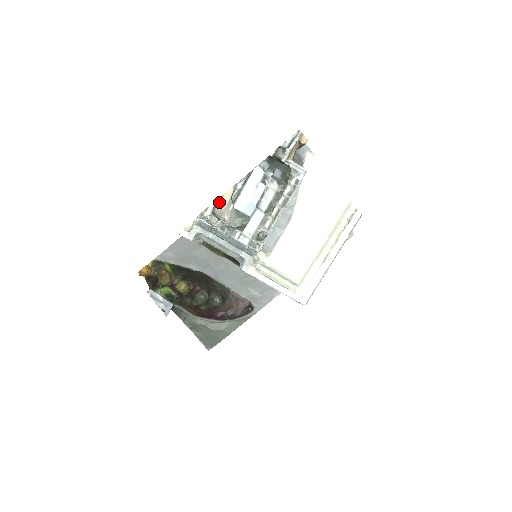
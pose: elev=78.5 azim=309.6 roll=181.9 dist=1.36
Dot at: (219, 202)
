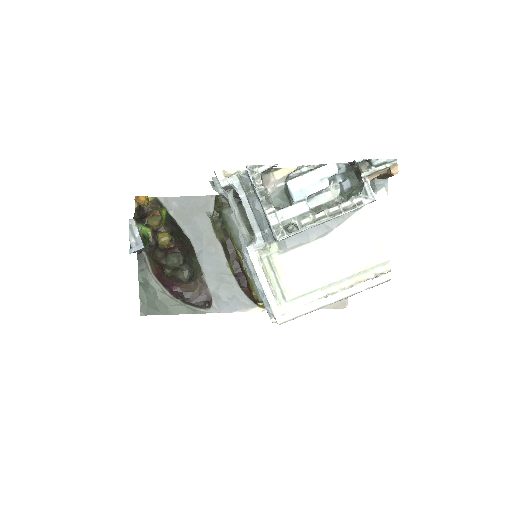
Dot at: (273, 171)
